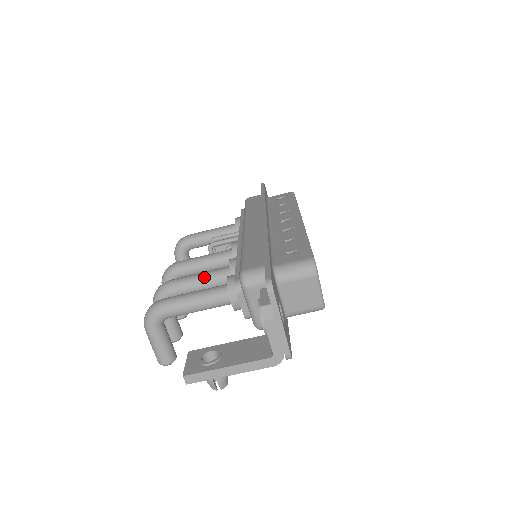
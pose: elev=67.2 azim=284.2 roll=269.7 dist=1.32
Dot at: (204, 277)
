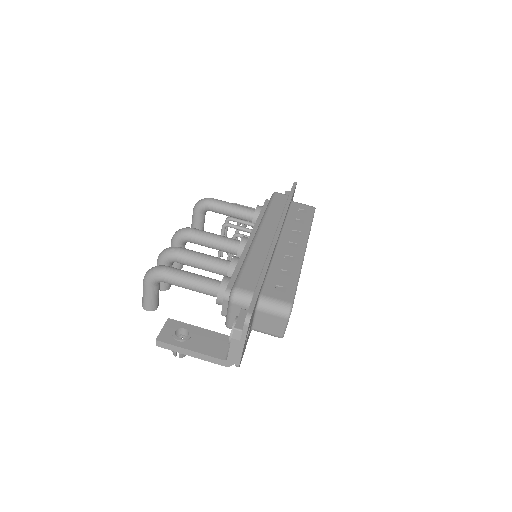
Dot at: (207, 261)
